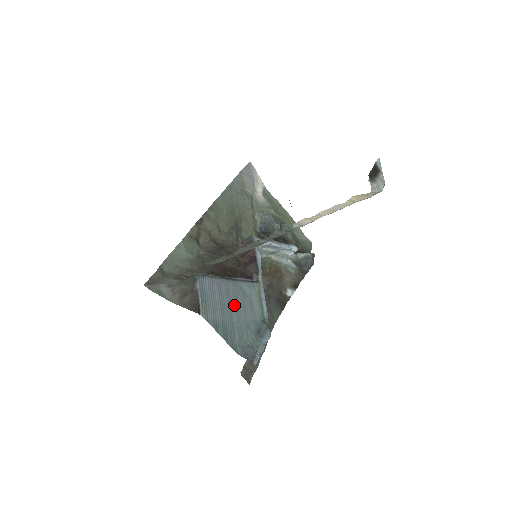
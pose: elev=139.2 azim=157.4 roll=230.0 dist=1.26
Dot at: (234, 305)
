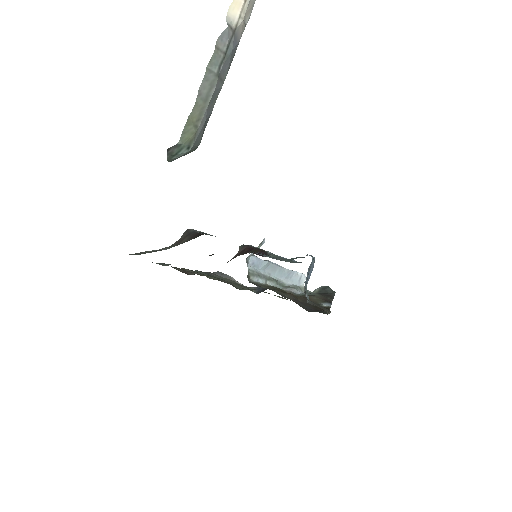
Dot at: occluded
